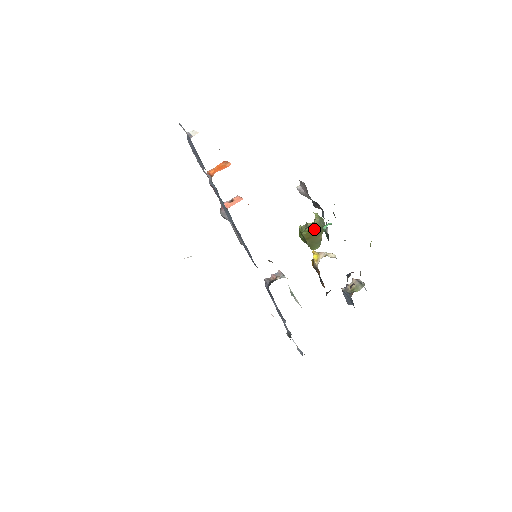
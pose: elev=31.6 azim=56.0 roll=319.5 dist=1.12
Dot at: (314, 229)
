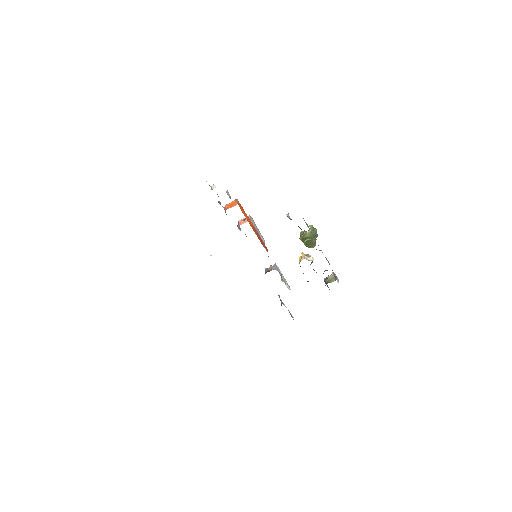
Dot at: (307, 237)
